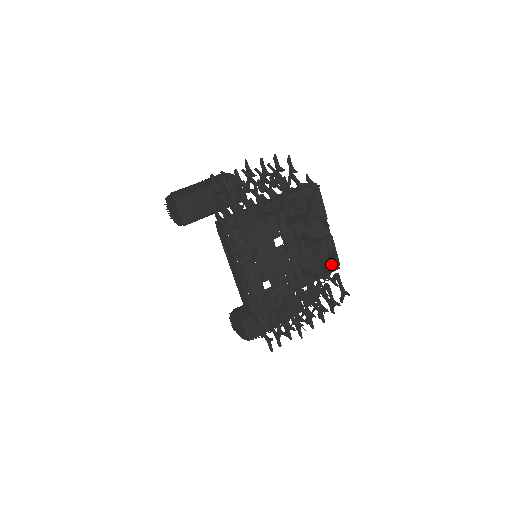
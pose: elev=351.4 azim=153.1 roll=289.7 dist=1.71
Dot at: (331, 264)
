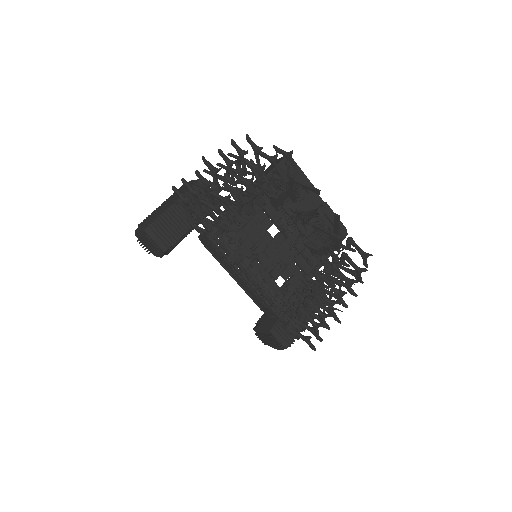
Dot at: (338, 231)
